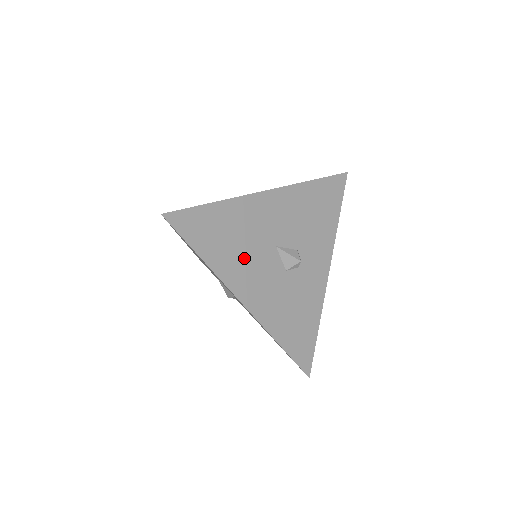
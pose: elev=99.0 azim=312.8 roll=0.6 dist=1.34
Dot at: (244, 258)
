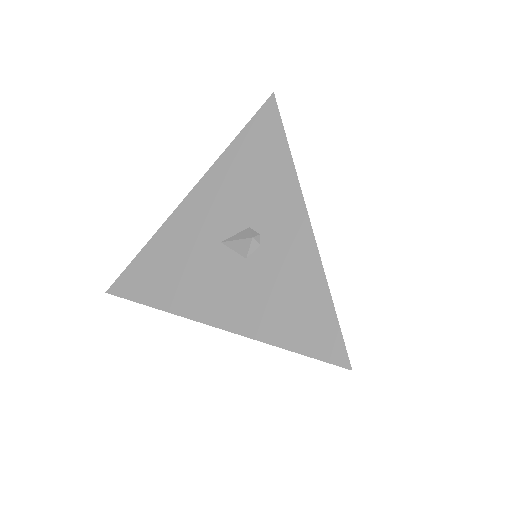
Dot at: (192, 279)
